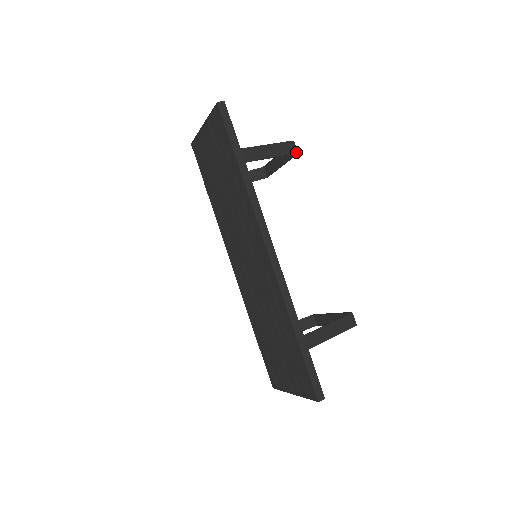
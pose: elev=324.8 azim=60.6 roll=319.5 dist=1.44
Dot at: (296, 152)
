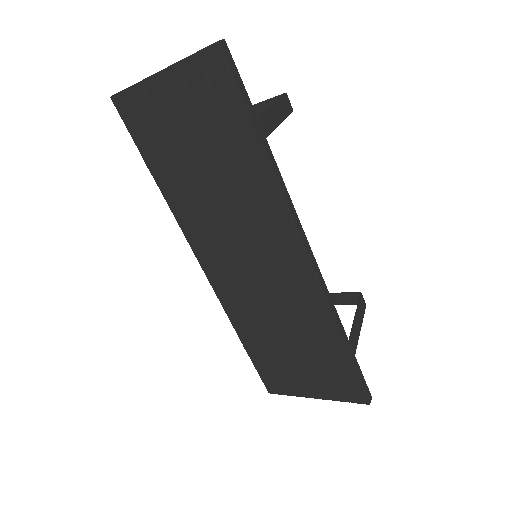
Dot at: (292, 109)
